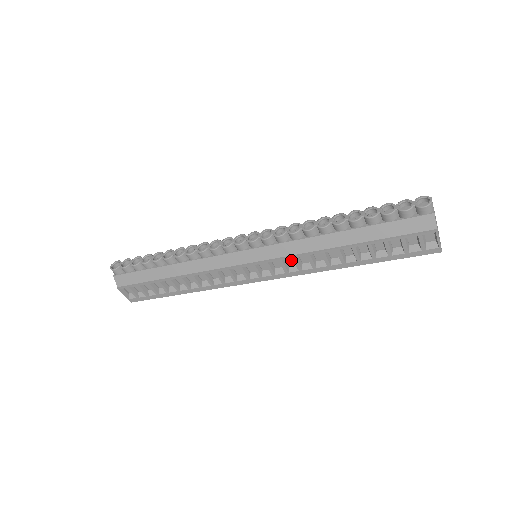
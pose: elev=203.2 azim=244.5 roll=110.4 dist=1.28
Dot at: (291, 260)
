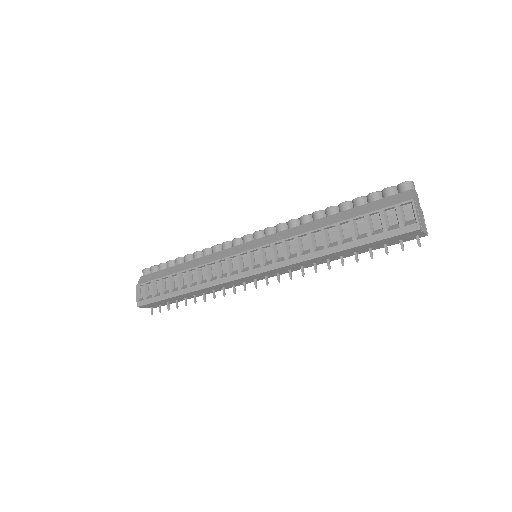
Dot at: (282, 251)
